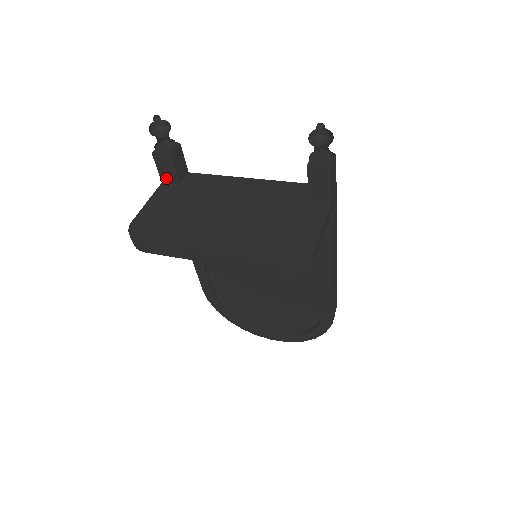
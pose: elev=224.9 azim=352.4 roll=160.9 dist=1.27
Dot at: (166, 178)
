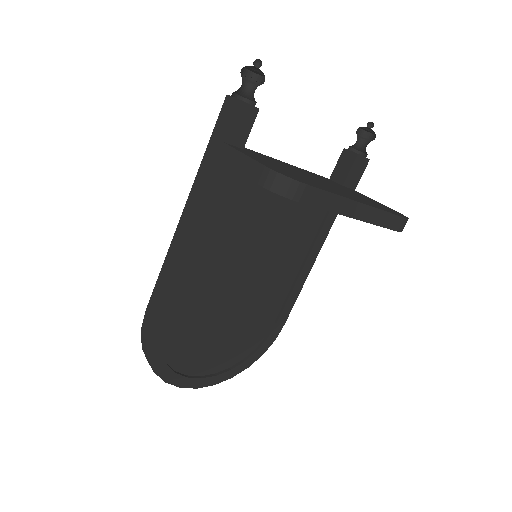
Dot at: (233, 137)
